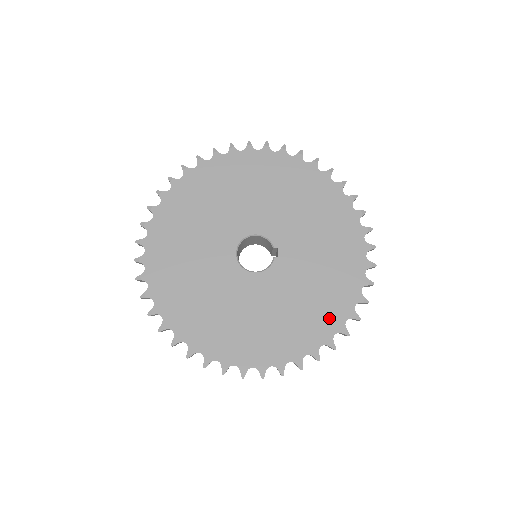
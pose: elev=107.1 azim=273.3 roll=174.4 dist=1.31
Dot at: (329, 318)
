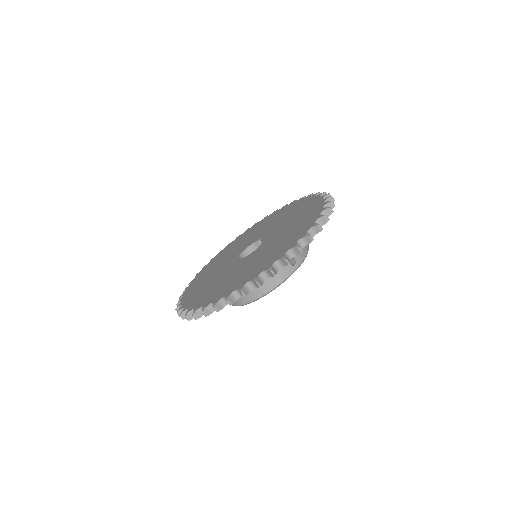
Dot at: (313, 207)
